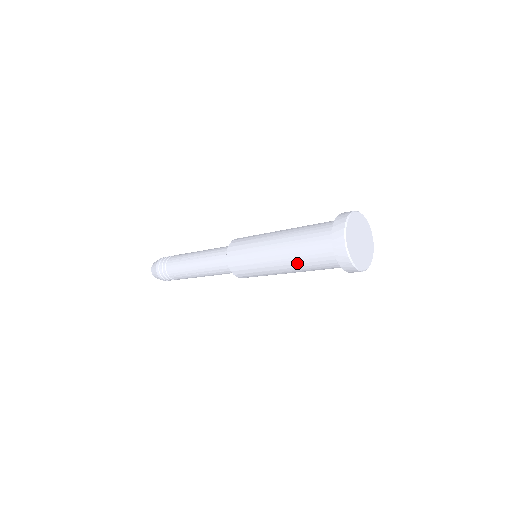
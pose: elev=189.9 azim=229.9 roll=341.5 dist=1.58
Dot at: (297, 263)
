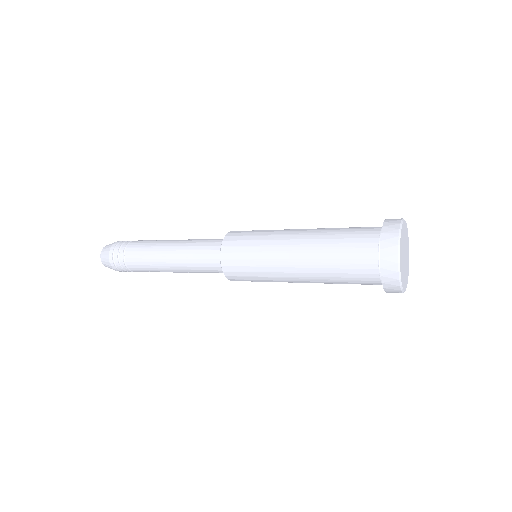
Dot at: (320, 252)
